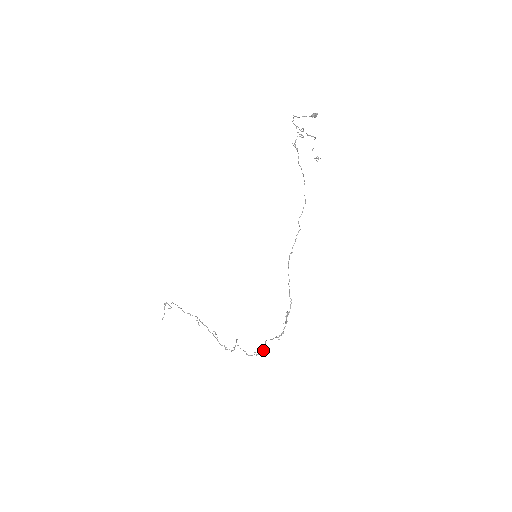
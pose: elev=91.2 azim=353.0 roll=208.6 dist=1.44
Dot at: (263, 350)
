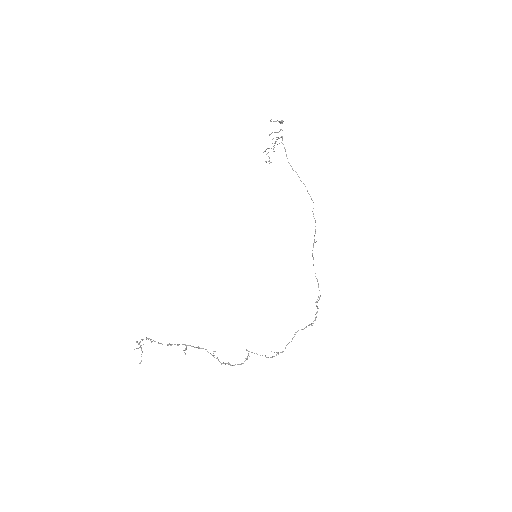
Dot at: occluded
